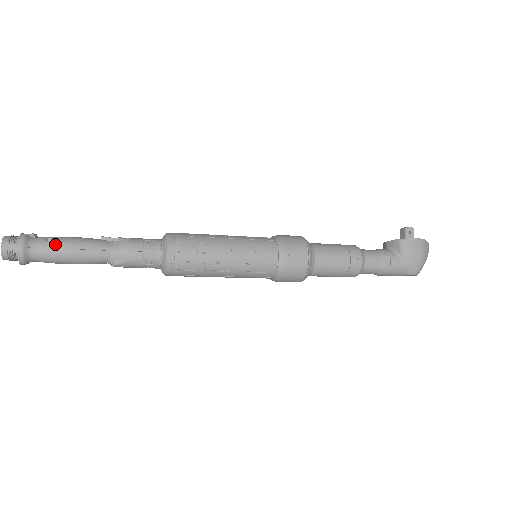
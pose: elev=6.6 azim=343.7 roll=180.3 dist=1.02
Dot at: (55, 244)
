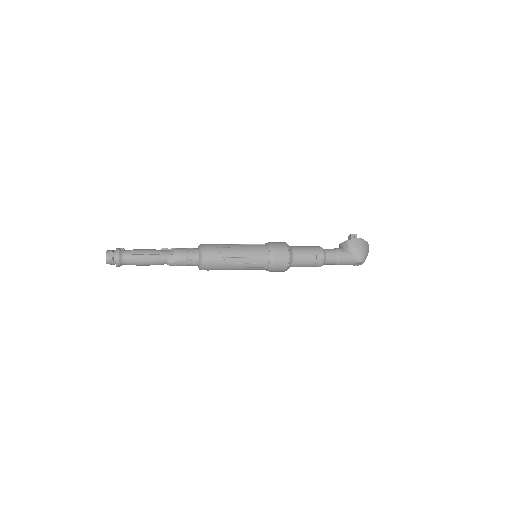
Dot at: (136, 252)
